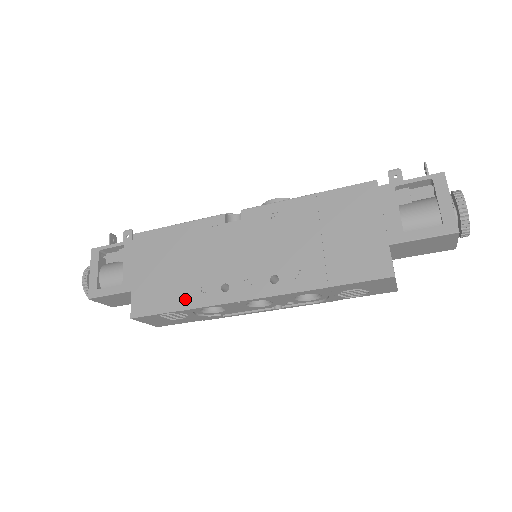
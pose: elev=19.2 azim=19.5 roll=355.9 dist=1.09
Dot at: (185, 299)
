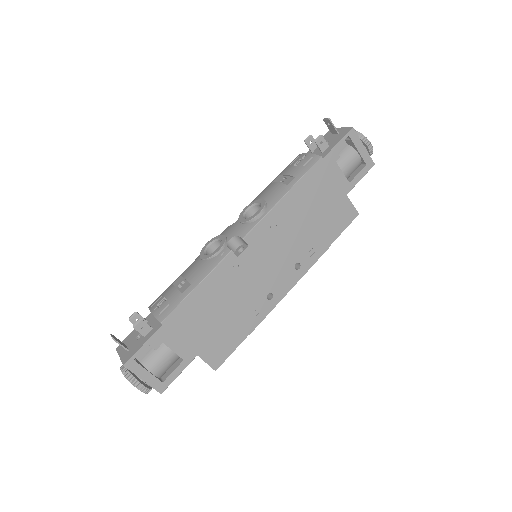
Dot at: (247, 326)
